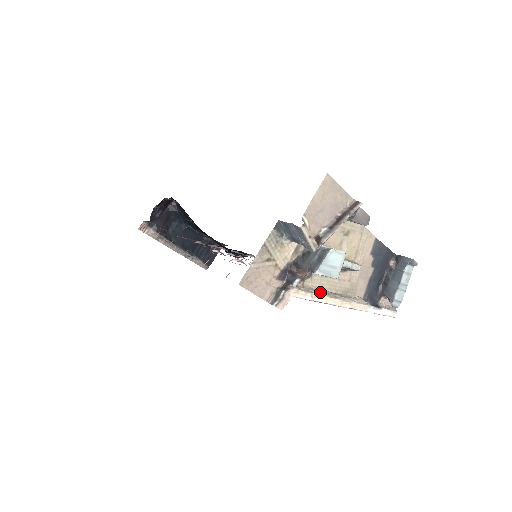
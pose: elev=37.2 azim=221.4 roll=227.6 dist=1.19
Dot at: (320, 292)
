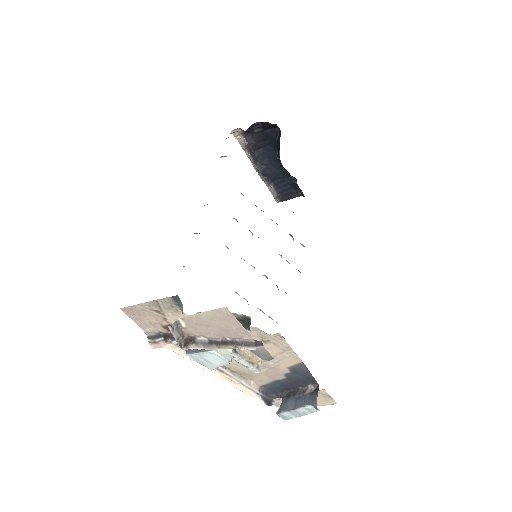
Dot at: occluded
